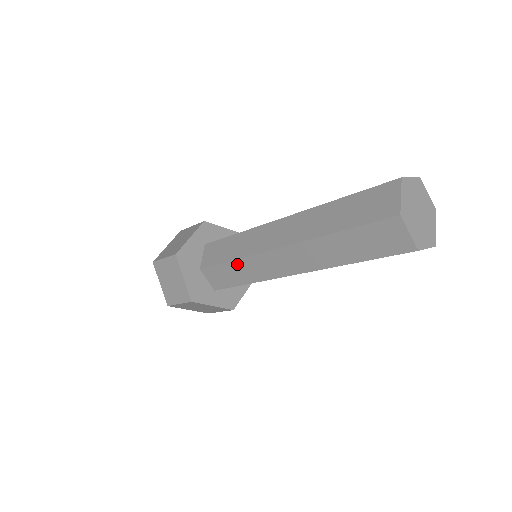
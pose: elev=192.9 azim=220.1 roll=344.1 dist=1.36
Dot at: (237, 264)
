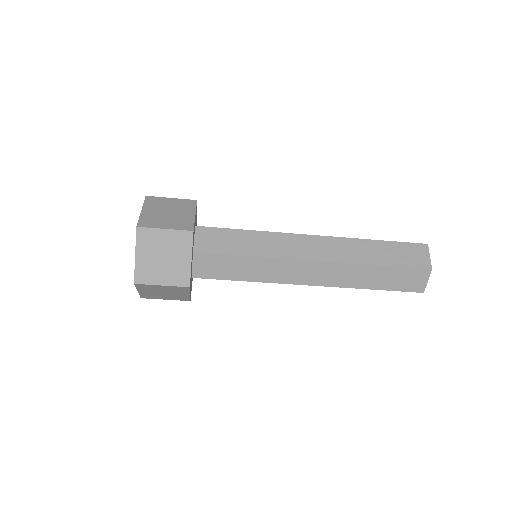
Dot at: (255, 261)
